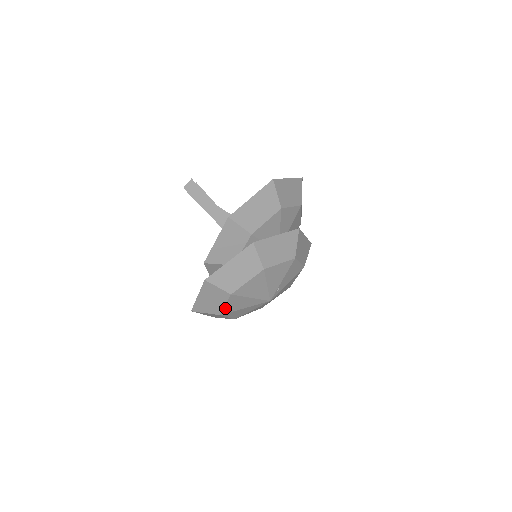
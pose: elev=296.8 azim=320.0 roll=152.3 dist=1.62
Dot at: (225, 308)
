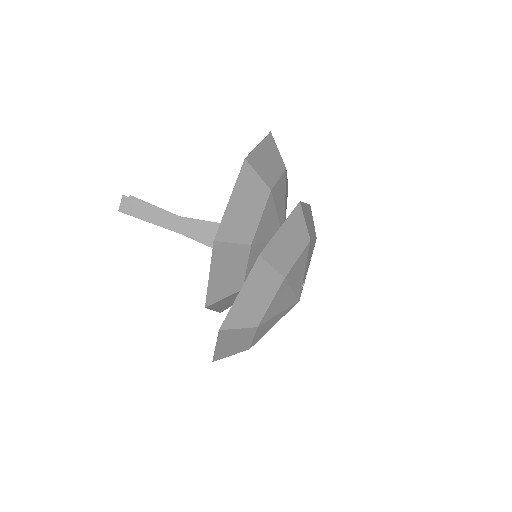
Dot at: (253, 340)
